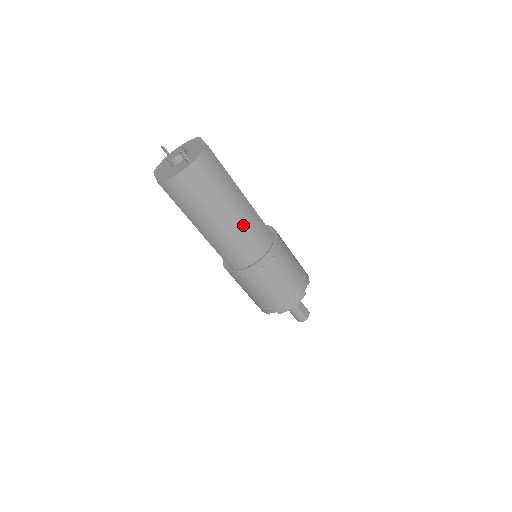
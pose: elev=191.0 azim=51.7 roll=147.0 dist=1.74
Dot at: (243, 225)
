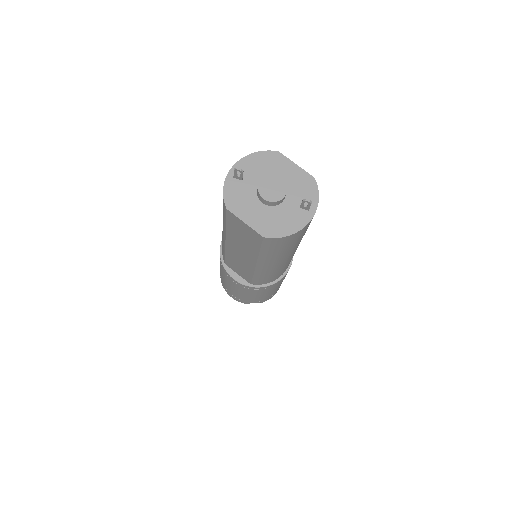
Dot at: occluded
